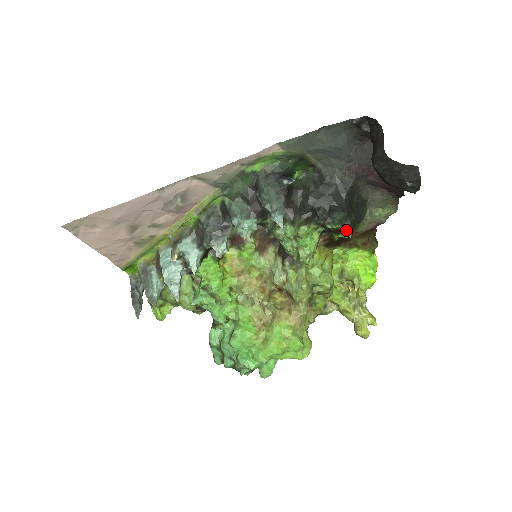
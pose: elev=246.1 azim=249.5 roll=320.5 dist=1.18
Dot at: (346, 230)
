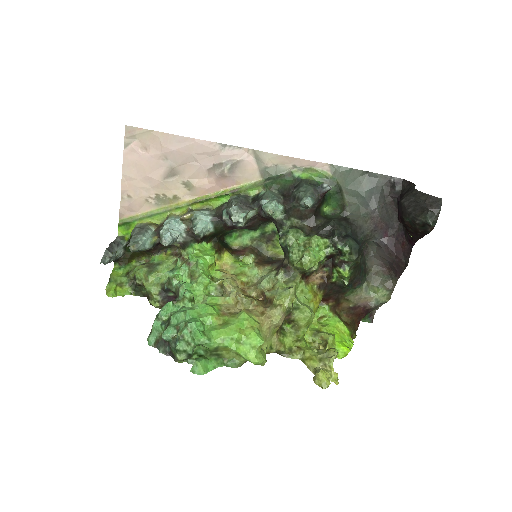
Dot at: (349, 267)
